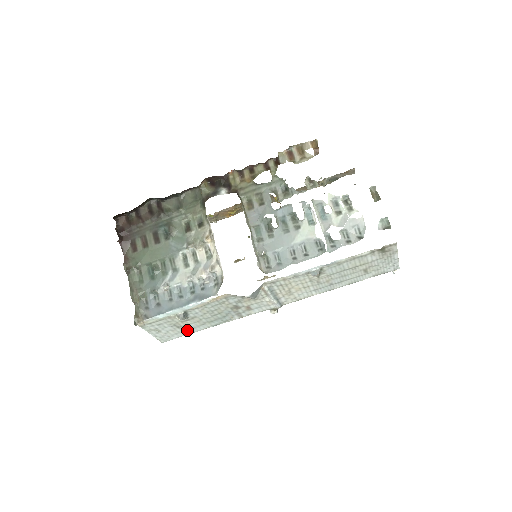
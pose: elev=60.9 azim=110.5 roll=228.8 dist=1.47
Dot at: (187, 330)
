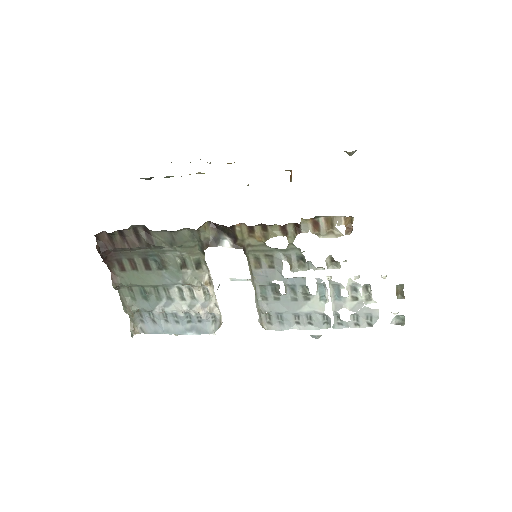
Dot at: occluded
